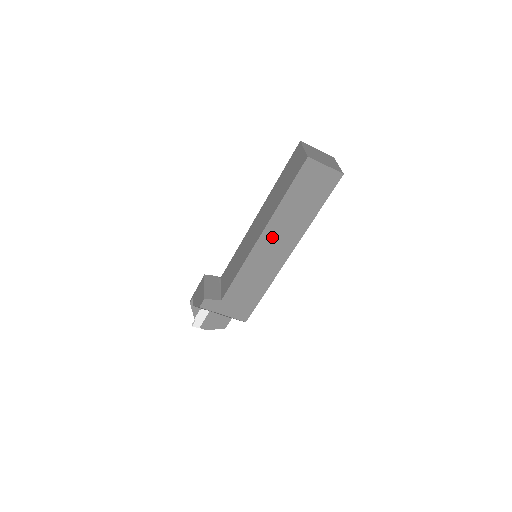
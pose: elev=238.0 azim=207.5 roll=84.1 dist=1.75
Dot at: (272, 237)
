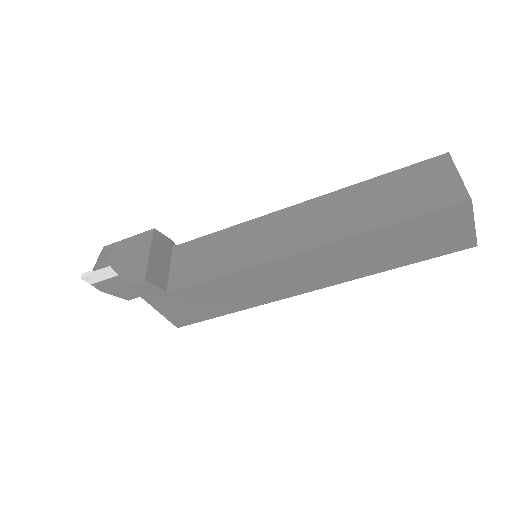
Dot at: (315, 261)
